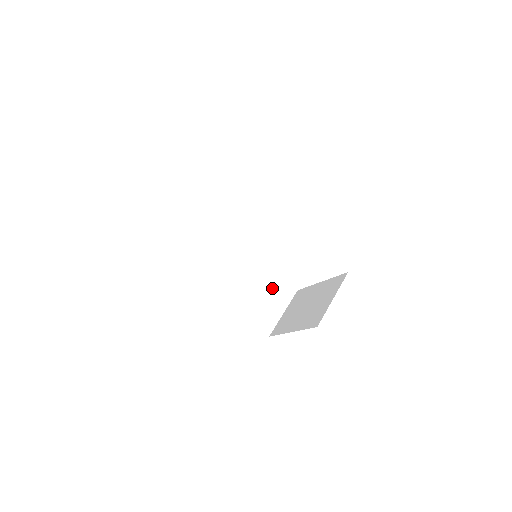
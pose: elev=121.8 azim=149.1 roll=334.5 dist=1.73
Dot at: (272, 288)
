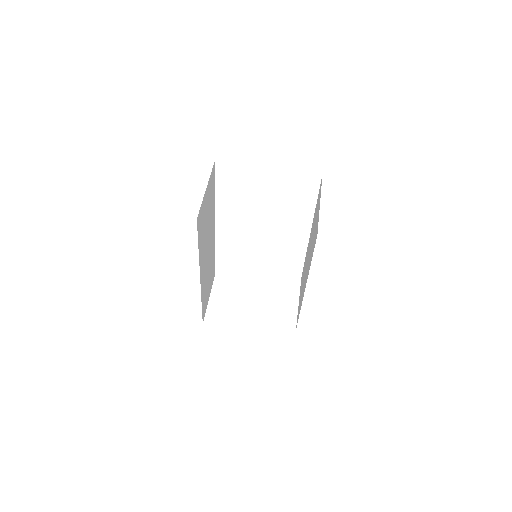
Dot at: (211, 273)
